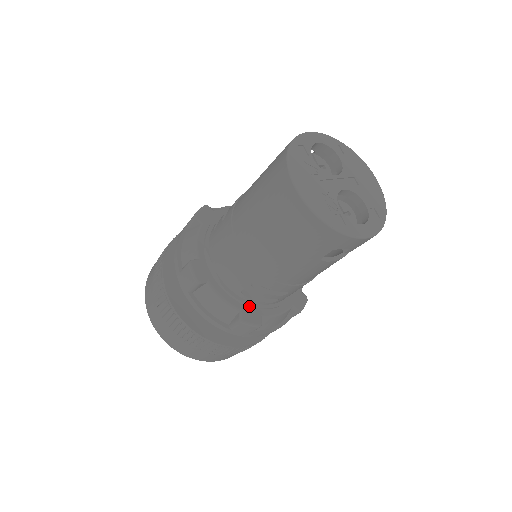
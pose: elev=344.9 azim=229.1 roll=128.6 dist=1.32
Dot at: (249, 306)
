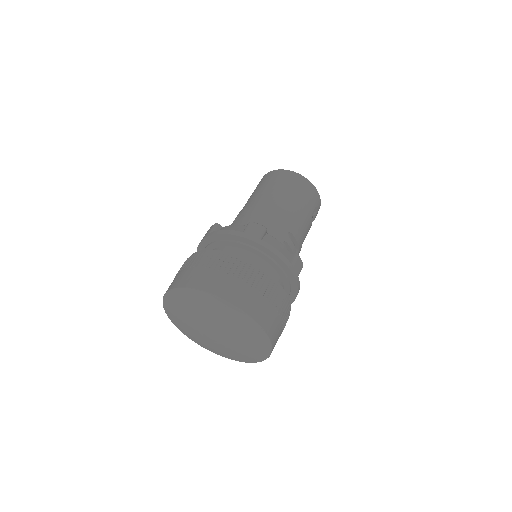
Dot at: occluded
